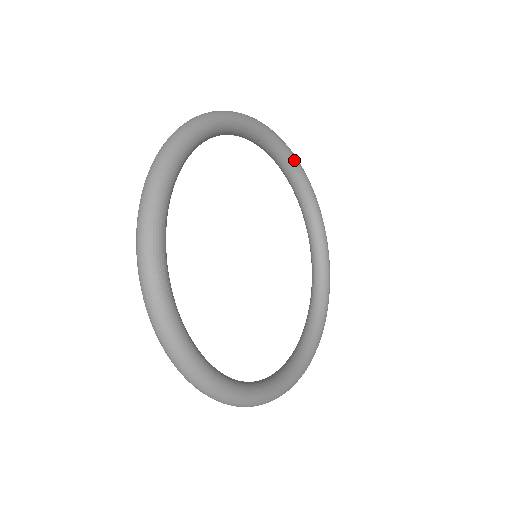
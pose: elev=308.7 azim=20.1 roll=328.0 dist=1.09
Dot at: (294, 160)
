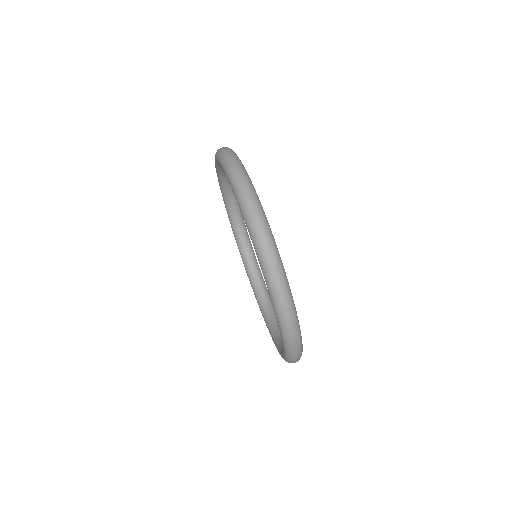
Dot at: occluded
